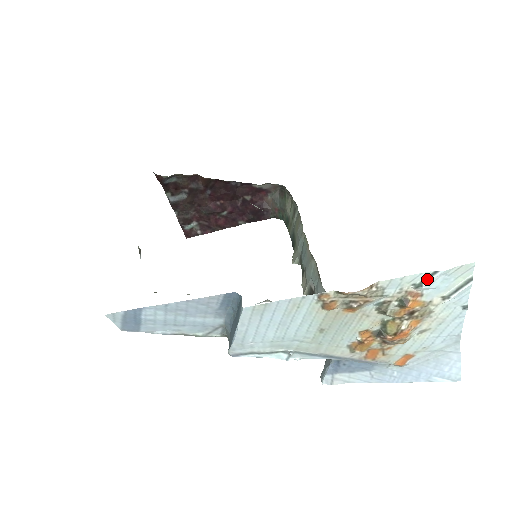
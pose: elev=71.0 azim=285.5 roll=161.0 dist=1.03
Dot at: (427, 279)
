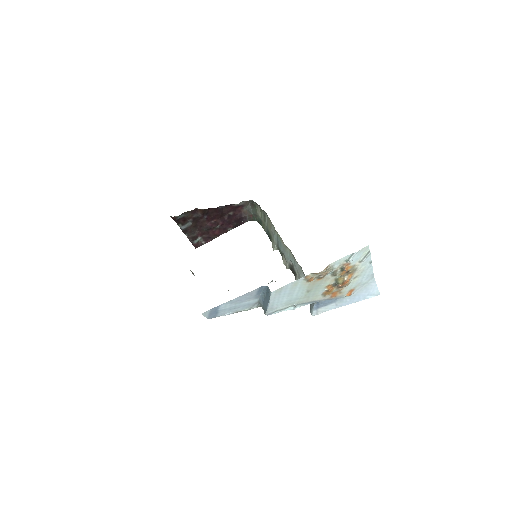
Dot at: (350, 257)
